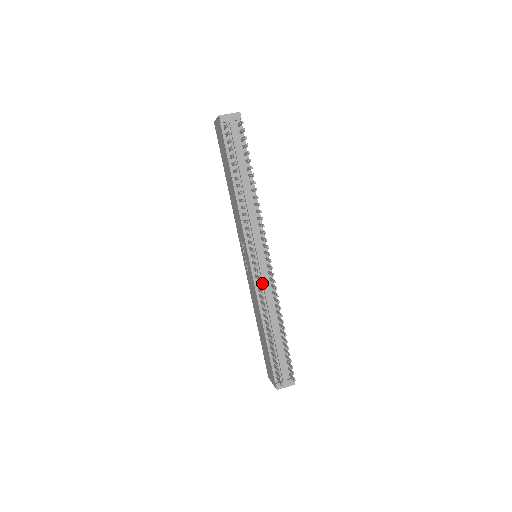
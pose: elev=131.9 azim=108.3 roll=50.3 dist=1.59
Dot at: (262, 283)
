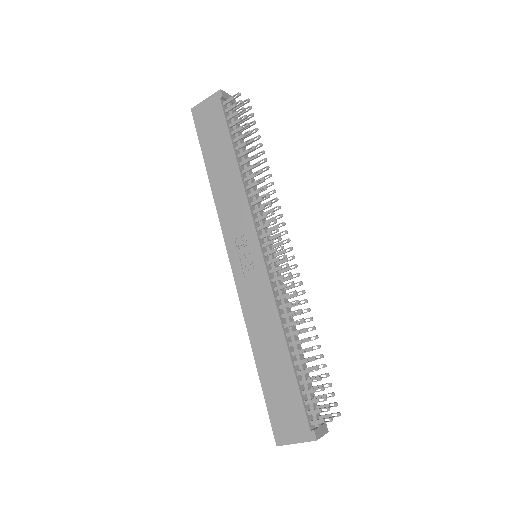
Dot at: (276, 283)
